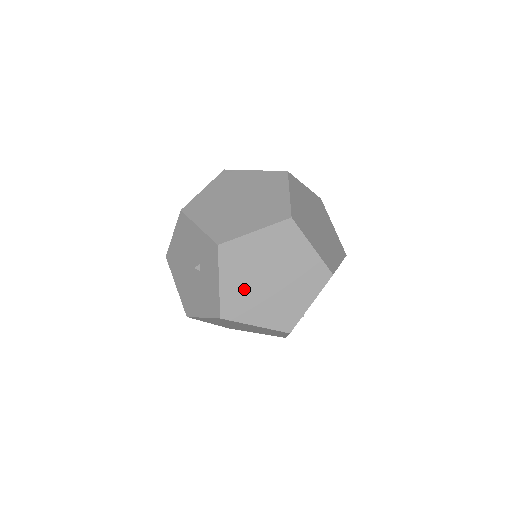
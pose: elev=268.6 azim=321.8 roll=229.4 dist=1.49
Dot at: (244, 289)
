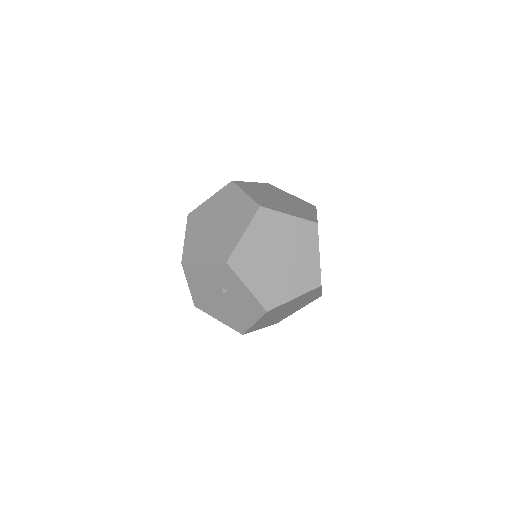
Dot at: (267, 279)
